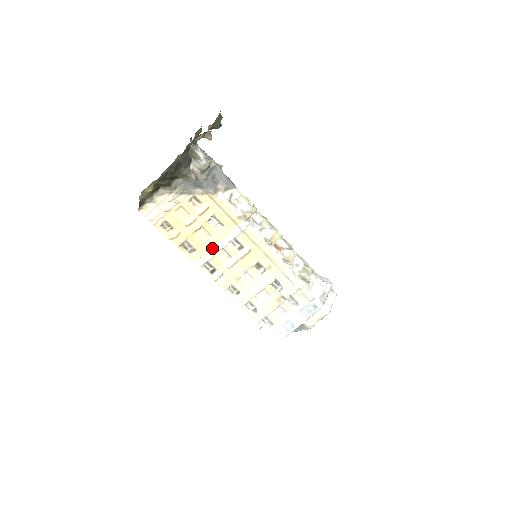
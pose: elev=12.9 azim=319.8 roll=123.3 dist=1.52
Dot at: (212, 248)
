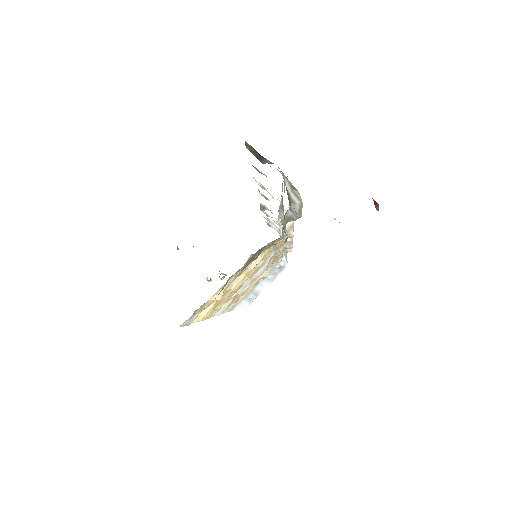
Dot at: (236, 291)
